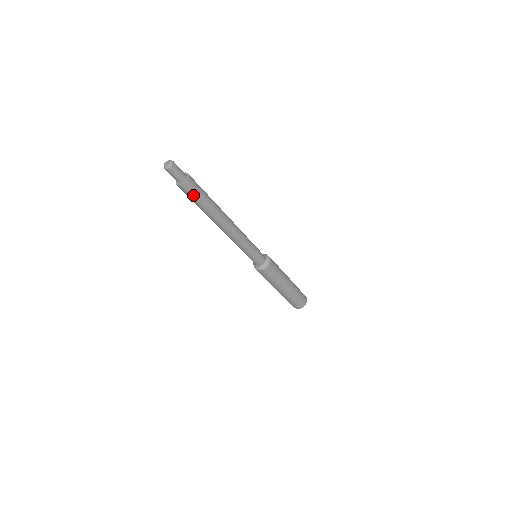
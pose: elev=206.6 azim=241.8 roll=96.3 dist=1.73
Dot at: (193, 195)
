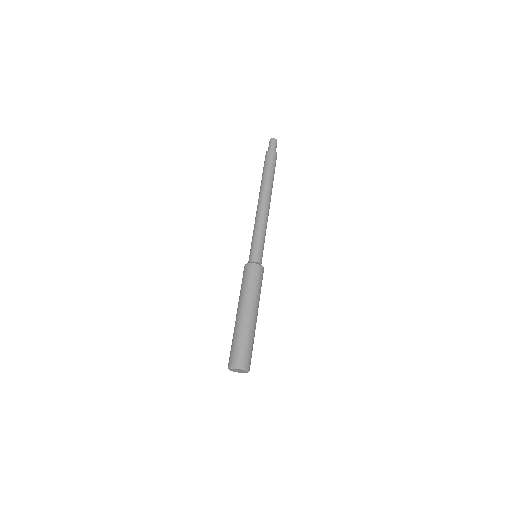
Dot at: (272, 161)
